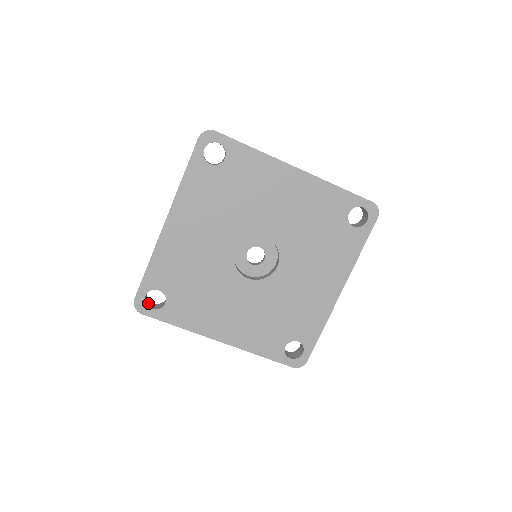
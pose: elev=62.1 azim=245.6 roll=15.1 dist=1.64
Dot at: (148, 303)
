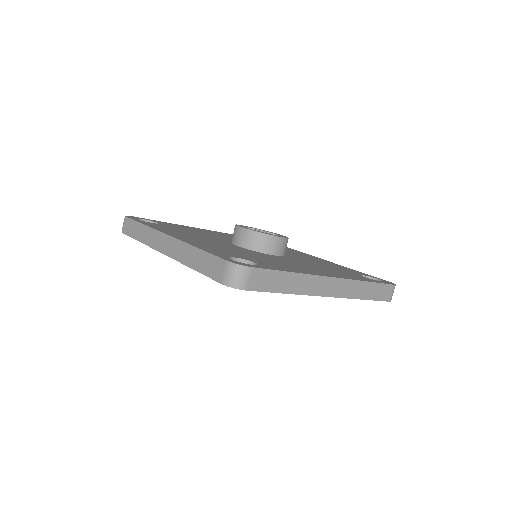
Dot at: occluded
